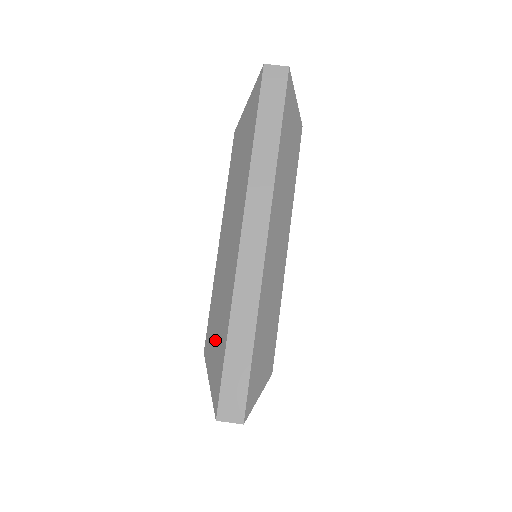
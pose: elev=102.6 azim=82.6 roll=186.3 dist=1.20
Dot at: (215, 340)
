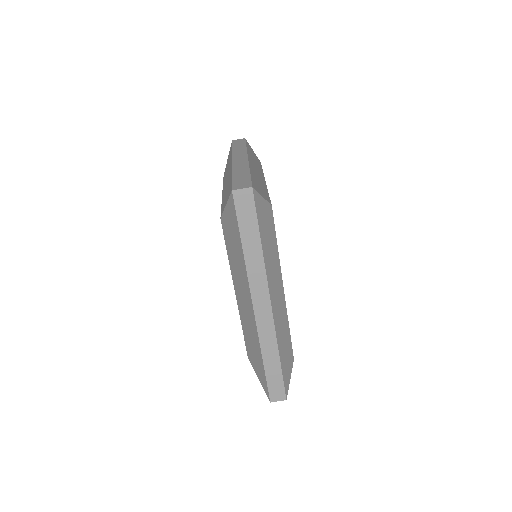
Dot at: (255, 358)
